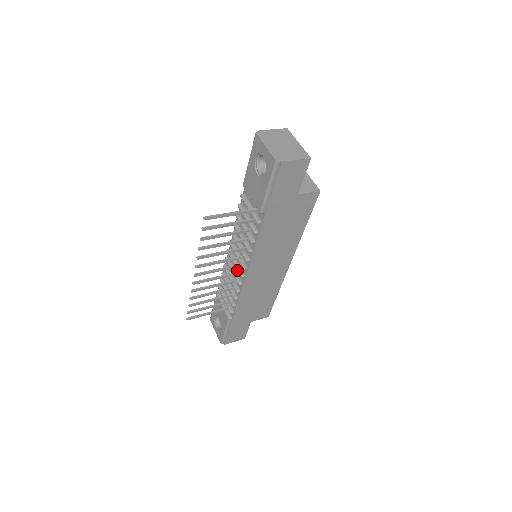
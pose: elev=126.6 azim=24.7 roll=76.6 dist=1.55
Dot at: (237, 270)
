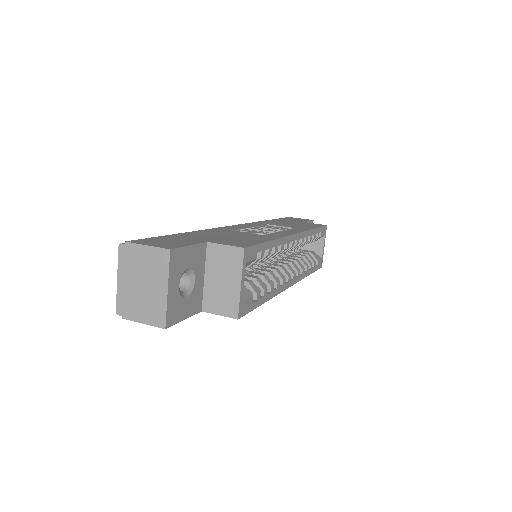
Dot at: occluded
